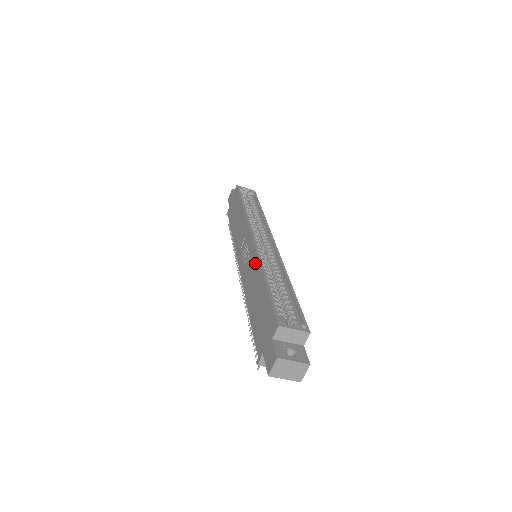
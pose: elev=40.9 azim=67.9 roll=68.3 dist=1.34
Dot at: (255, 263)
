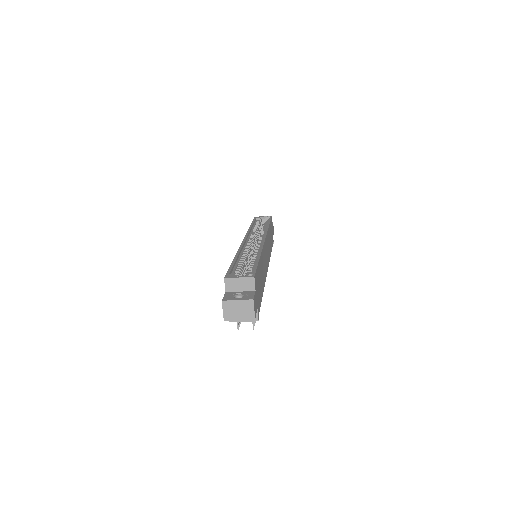
Dot at: occluded
